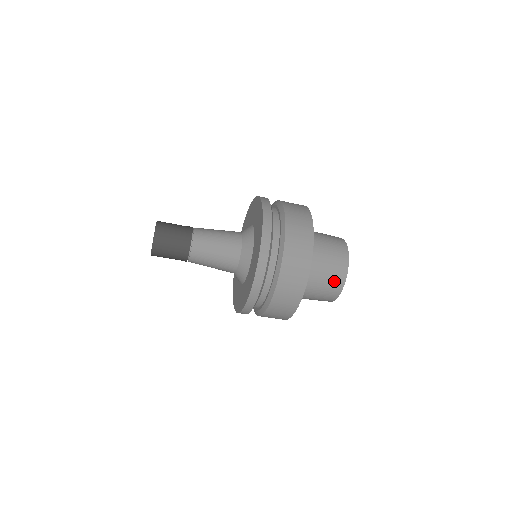
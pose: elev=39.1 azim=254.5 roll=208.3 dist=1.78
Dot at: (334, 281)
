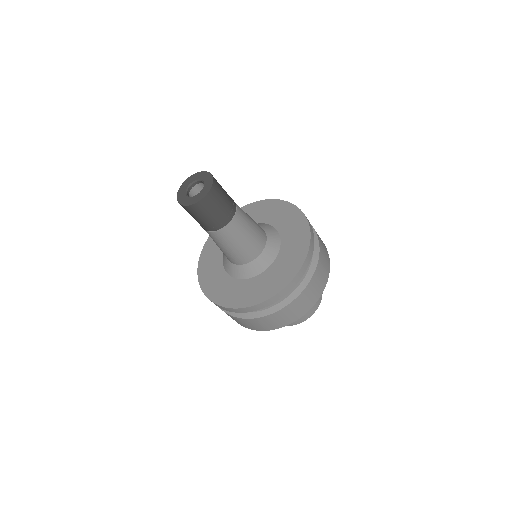
Dot at: occluded
